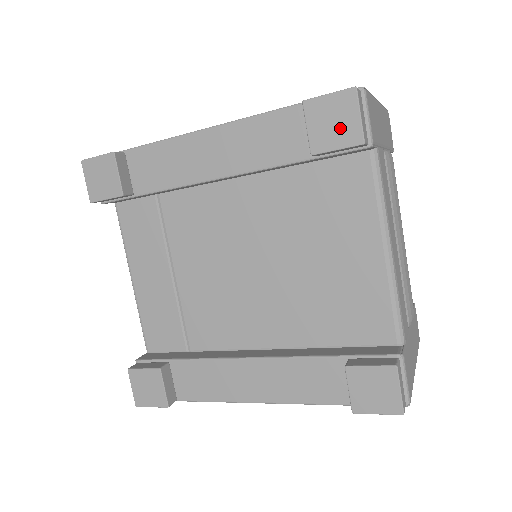
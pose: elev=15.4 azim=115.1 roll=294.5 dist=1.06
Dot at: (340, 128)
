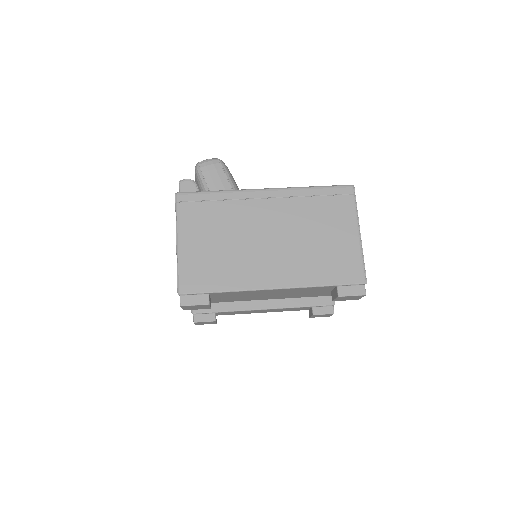
Dot at: (351, 299)
